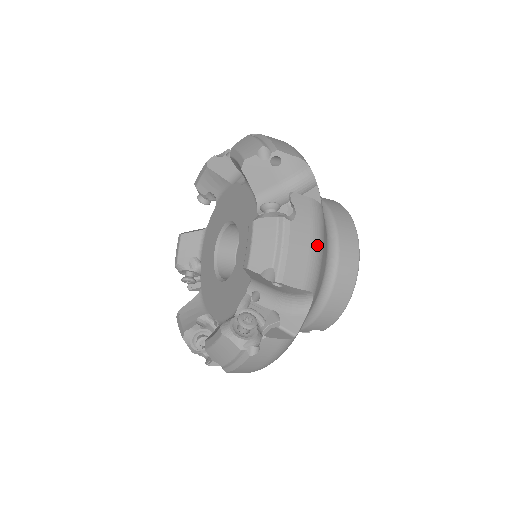
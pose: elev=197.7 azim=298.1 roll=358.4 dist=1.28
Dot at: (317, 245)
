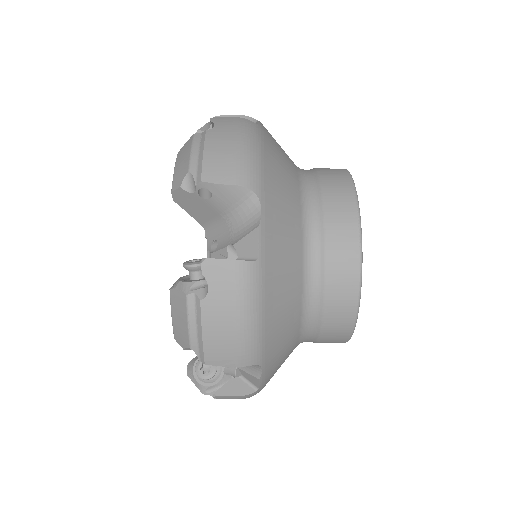
Dot at: (245, 321)
